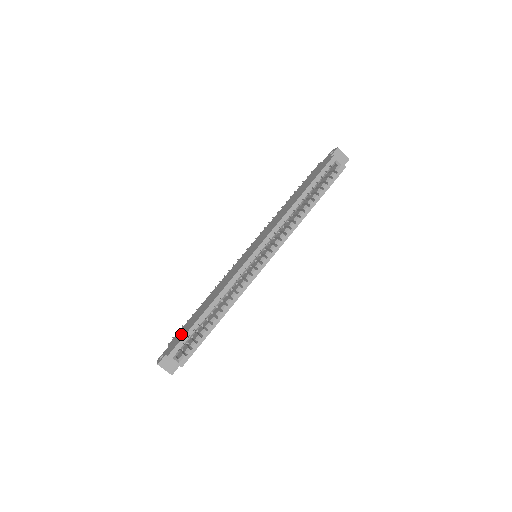
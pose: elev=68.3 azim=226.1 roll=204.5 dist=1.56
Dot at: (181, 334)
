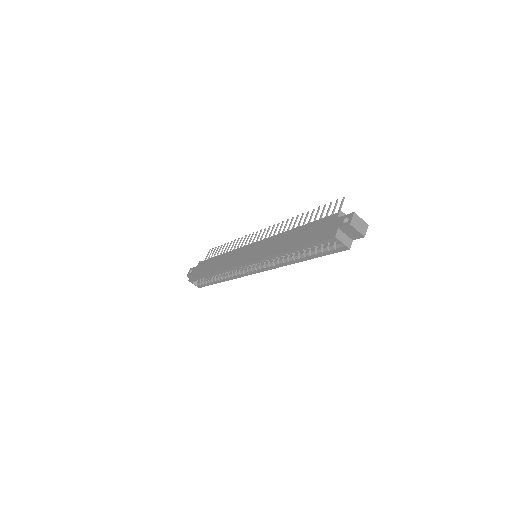
Dot at: (200, 270)
